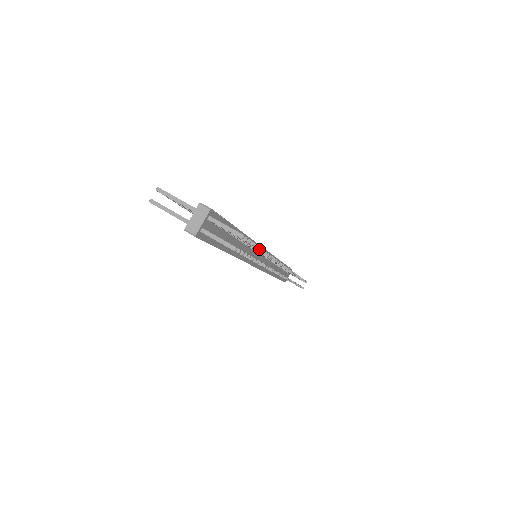
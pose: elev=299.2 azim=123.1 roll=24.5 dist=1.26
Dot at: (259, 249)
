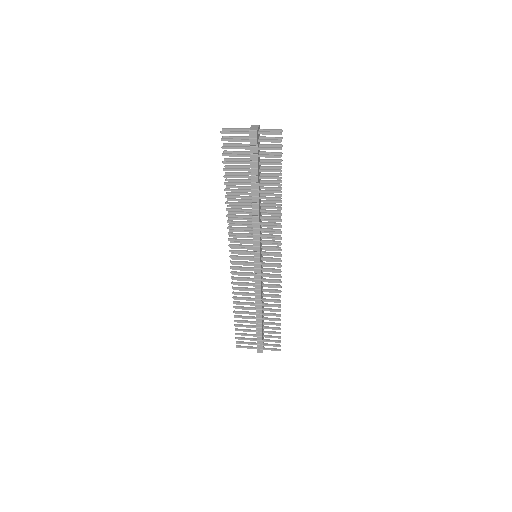
Dot at: (280, 174)
